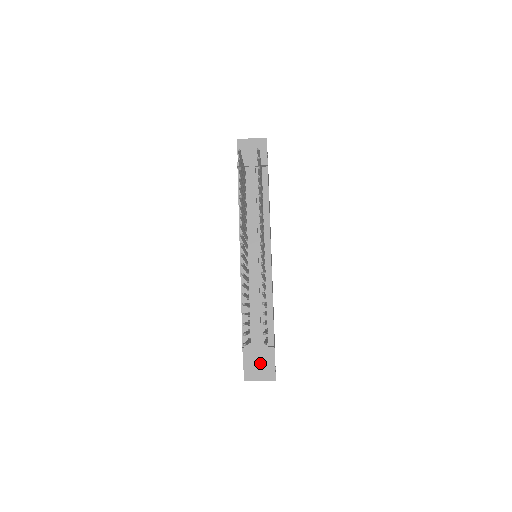
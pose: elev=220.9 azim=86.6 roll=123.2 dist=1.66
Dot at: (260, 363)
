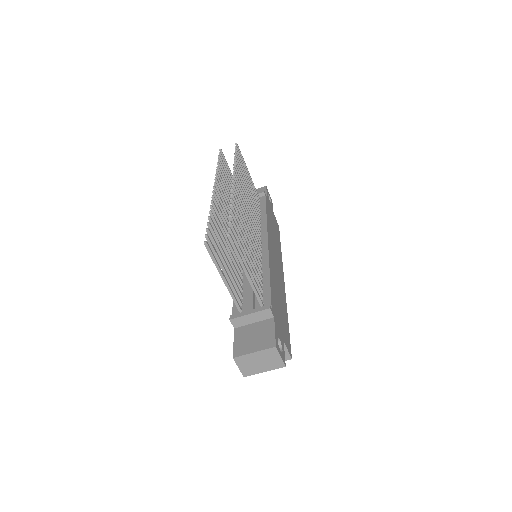
Dot at: (255, 334)
